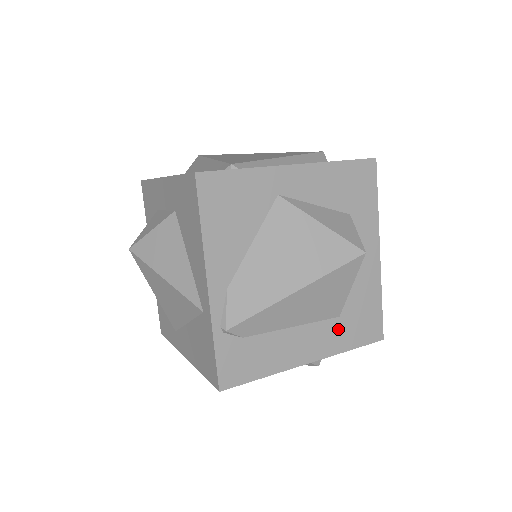
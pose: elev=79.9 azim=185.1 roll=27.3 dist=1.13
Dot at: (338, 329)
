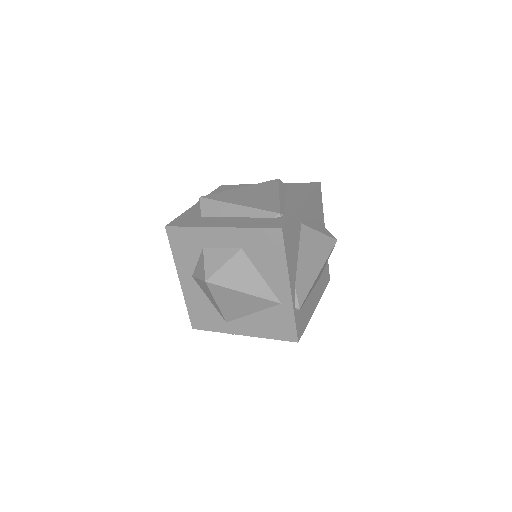
Dot at: (320, 284)
